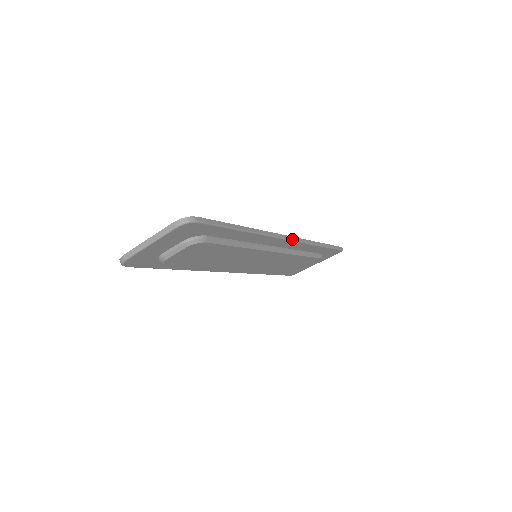
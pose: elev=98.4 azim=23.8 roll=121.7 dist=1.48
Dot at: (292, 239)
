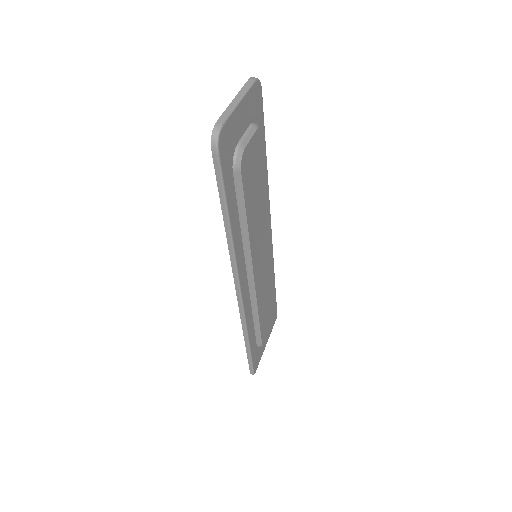
Dot at: (270, 232)
